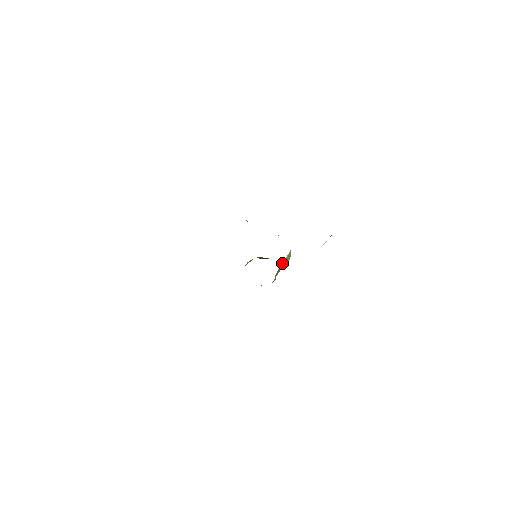
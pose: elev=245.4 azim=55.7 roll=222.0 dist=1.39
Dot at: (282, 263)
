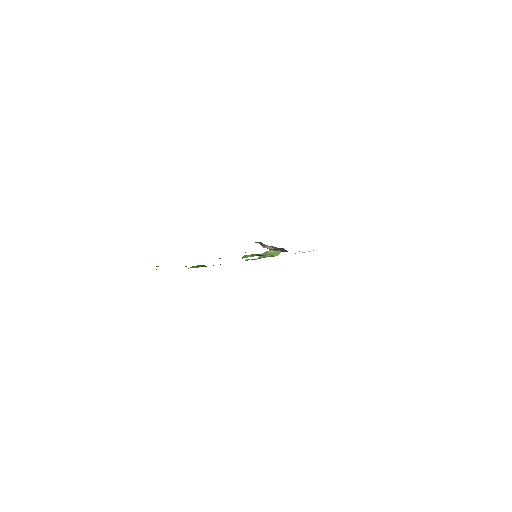
Dot at: (270, 252)
